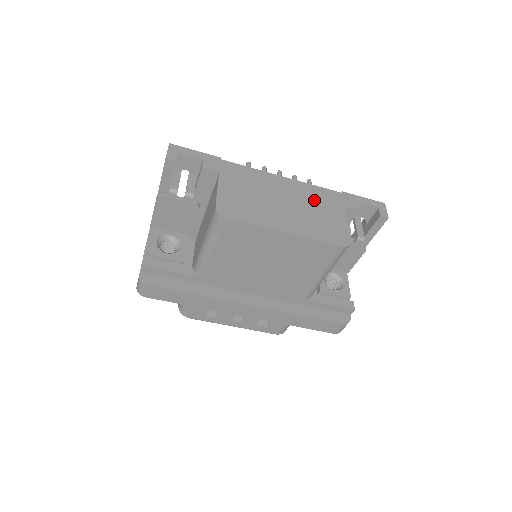
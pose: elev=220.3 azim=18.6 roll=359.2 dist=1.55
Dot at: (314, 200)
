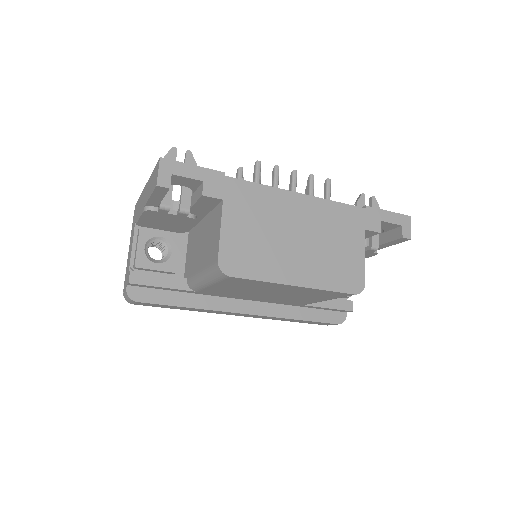
Dot at: (332, 227)
